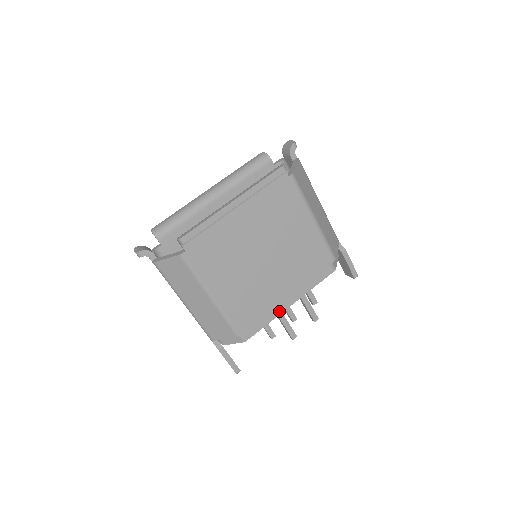
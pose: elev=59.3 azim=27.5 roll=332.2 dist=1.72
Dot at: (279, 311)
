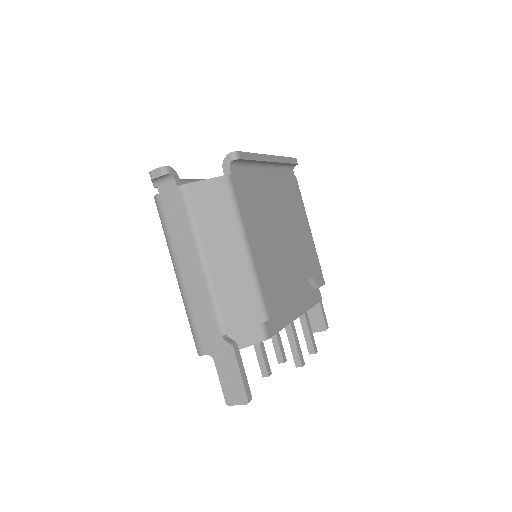
Dot at: (291, 317)
